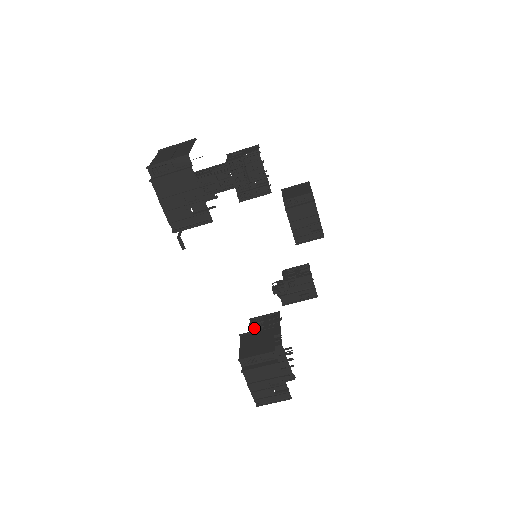
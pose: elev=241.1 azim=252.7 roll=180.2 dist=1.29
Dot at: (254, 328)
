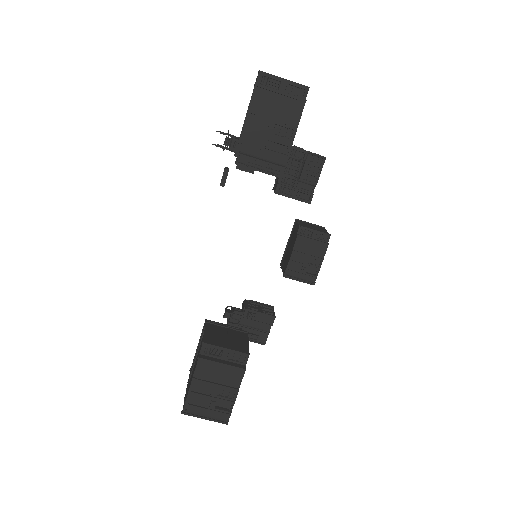
Dot at: occluded
